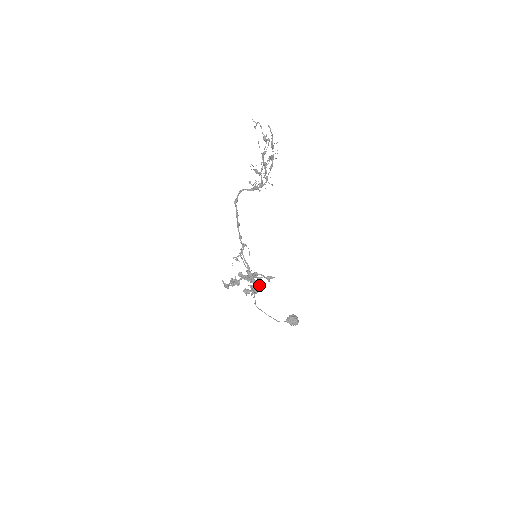
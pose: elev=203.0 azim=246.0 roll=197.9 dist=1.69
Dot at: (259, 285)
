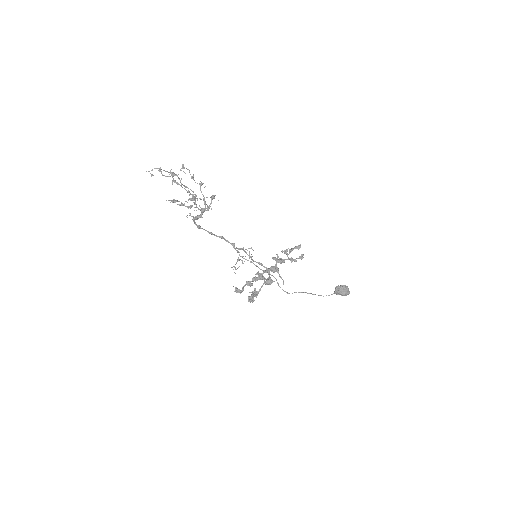
Dot at: (268, 283)
